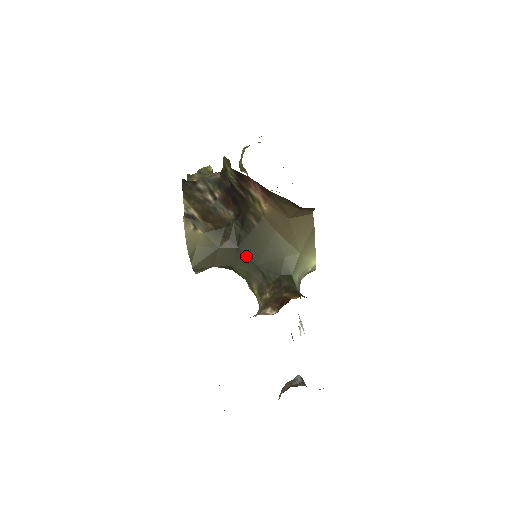
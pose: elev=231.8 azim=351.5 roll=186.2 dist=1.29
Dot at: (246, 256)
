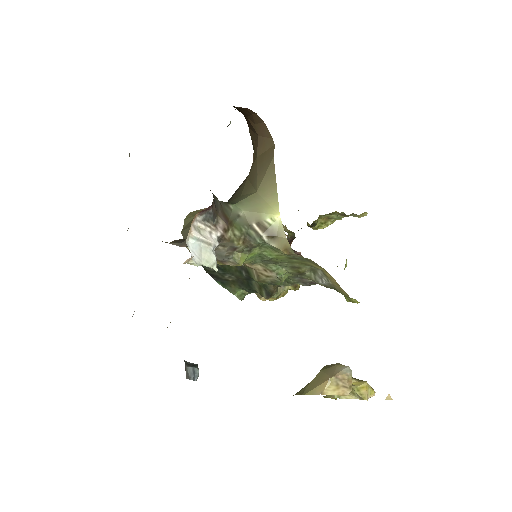
Dot at: occluded
